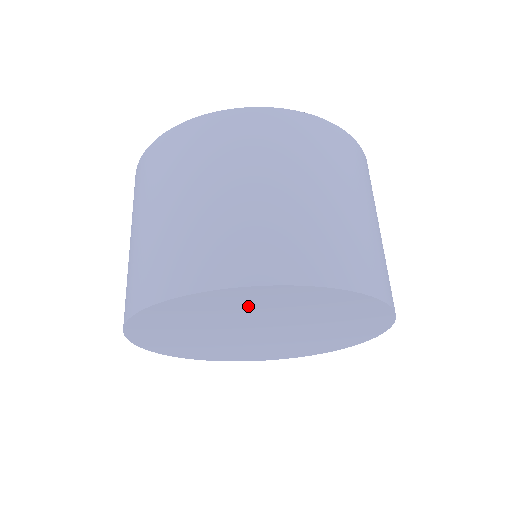
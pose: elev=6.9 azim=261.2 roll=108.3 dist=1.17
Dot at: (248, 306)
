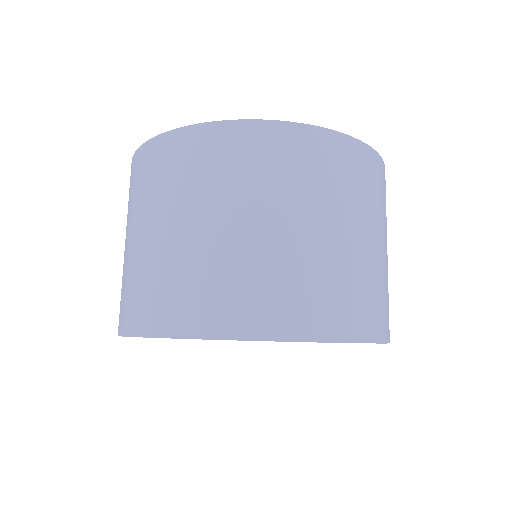
Dot at: occluded
